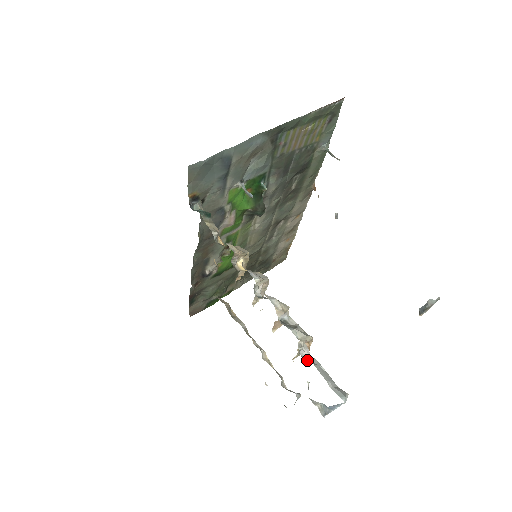
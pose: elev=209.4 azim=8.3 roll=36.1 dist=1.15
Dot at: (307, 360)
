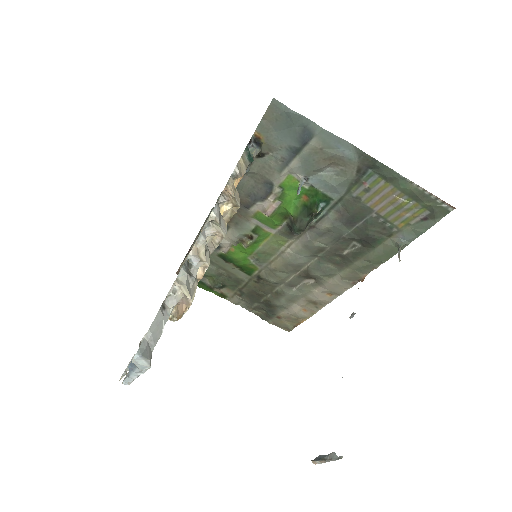
Dot at: (163, 305)
